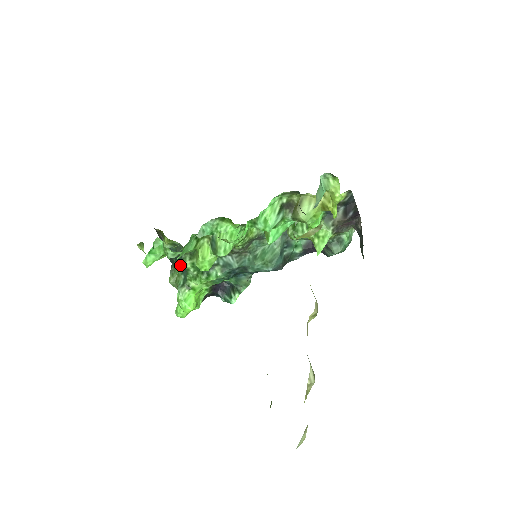
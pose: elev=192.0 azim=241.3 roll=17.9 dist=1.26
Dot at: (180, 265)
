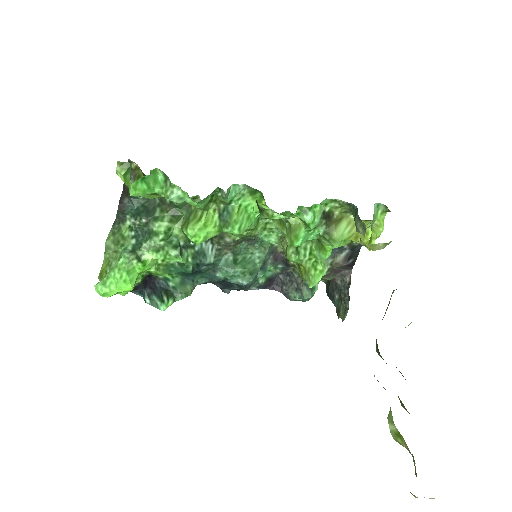
Dot at: (141, 224)
